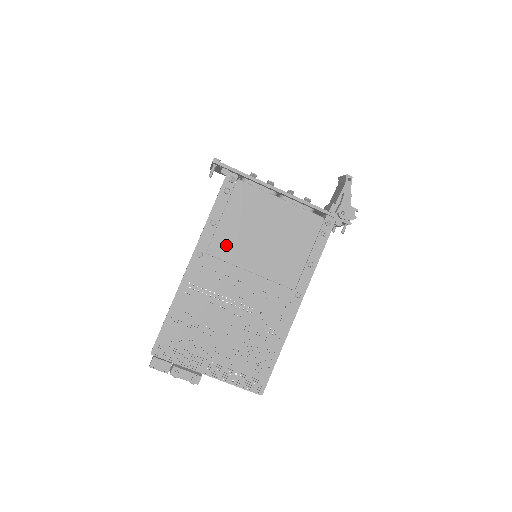
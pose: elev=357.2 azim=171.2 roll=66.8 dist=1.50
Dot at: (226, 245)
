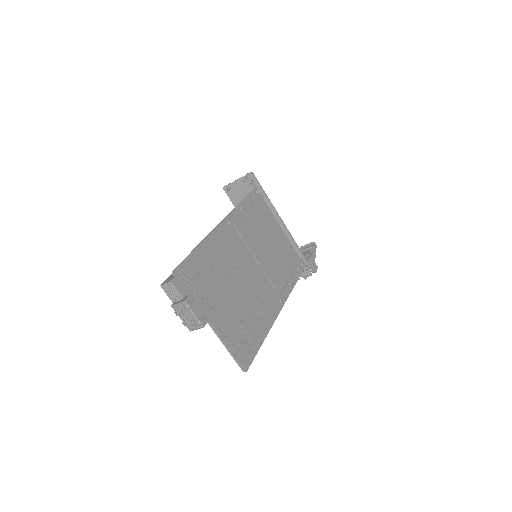
Dot at: (246, 230)
